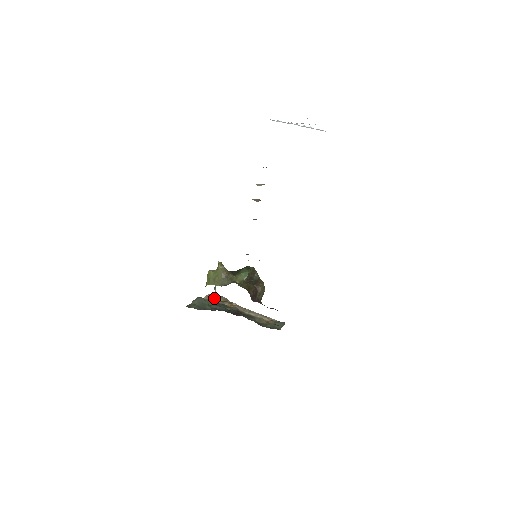
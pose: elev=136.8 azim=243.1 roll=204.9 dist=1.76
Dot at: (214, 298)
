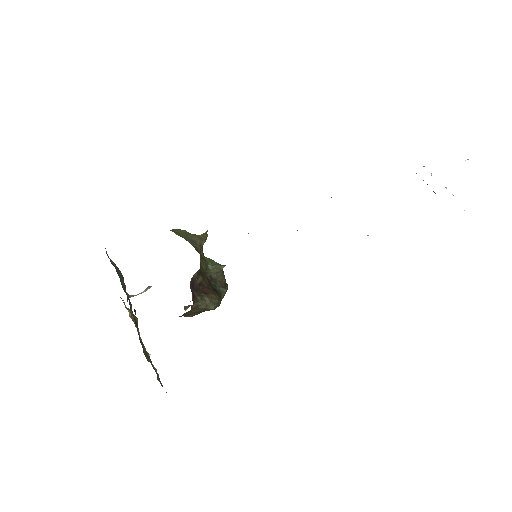
Dot at: (127, 308)
